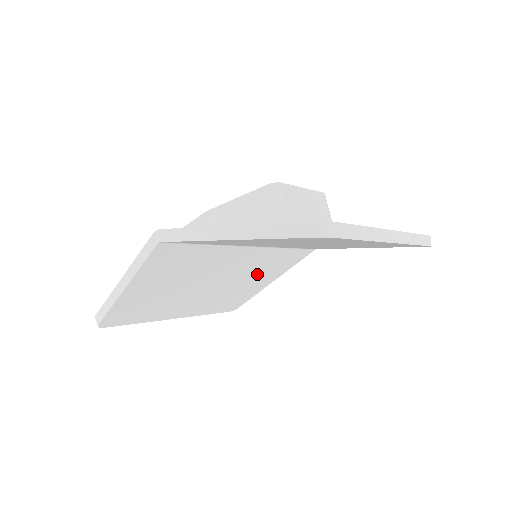
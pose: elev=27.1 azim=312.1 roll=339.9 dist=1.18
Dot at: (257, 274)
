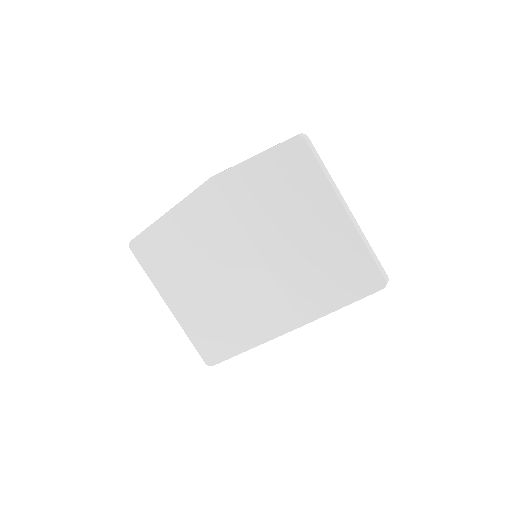
Dot at: (247, 310)
